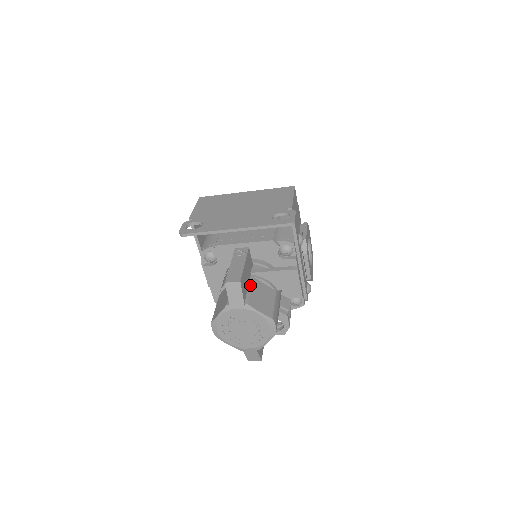
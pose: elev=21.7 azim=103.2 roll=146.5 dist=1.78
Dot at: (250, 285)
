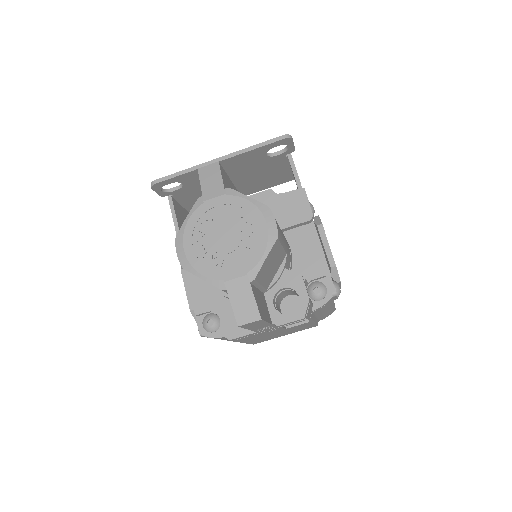
Dot at: occluded
